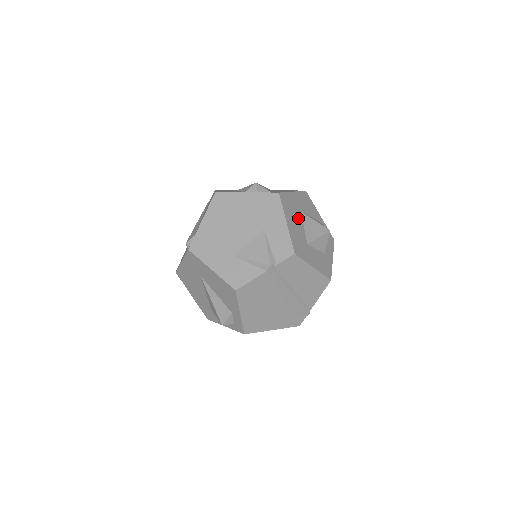
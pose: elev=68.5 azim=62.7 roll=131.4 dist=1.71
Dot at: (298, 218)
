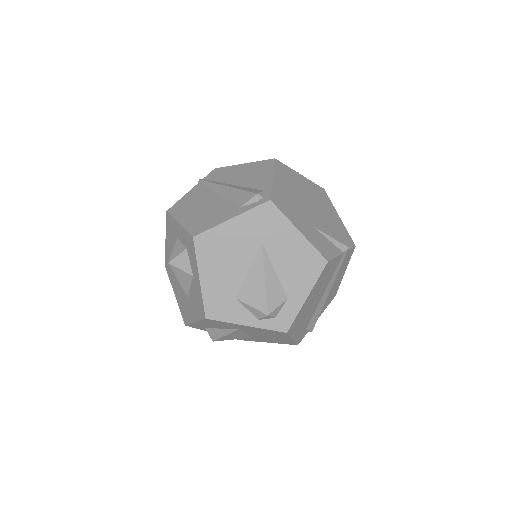
Dot at: occluded
